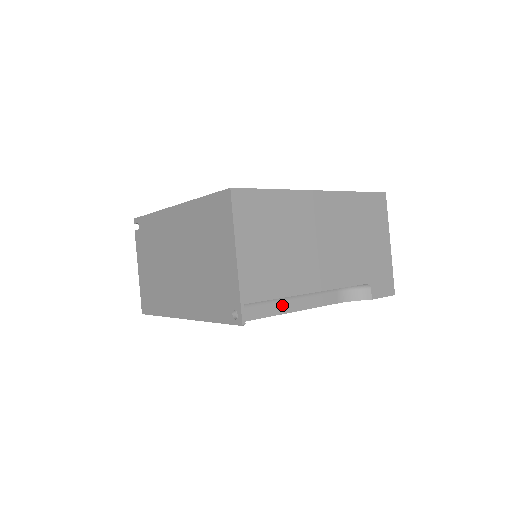
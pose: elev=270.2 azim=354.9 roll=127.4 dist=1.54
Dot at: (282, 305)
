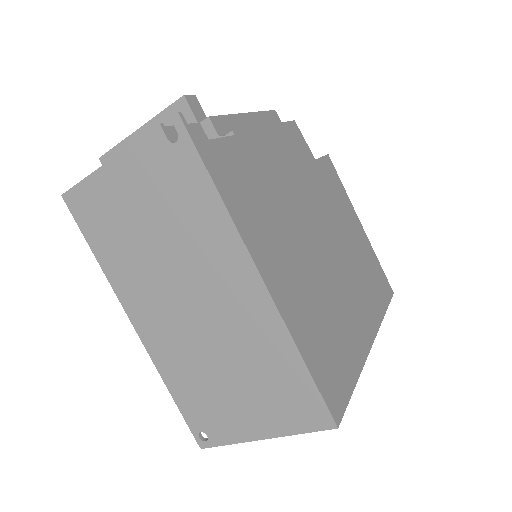
Dot at: occluded
